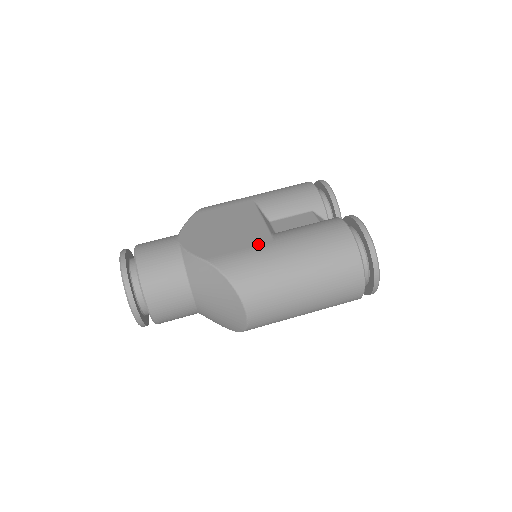
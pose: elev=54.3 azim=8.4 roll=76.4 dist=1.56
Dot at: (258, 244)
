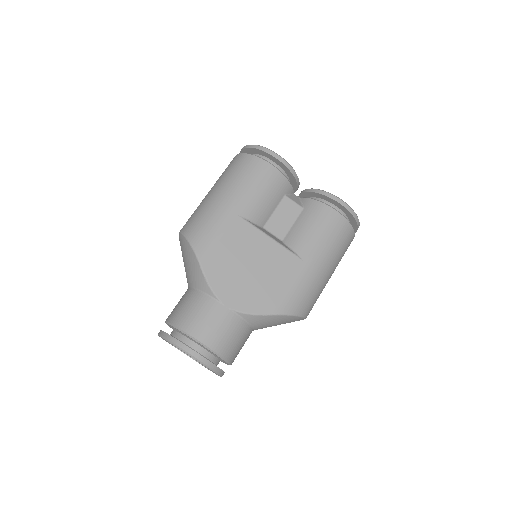
Dot at: (296, 272)
